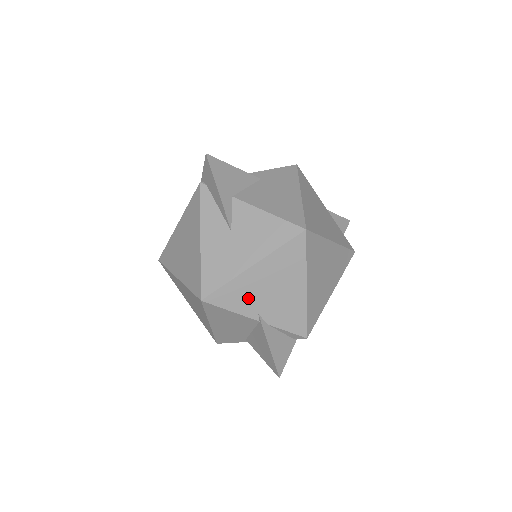
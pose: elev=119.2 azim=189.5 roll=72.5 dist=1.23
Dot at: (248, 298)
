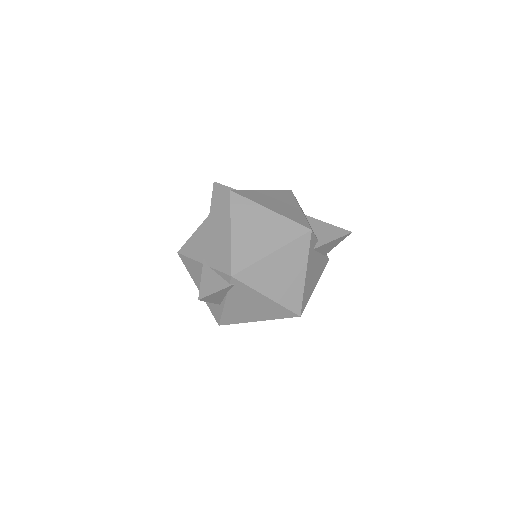
Dot at: (199, 247)
